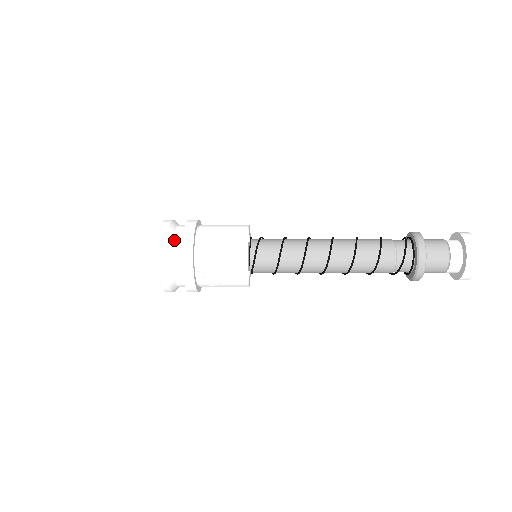
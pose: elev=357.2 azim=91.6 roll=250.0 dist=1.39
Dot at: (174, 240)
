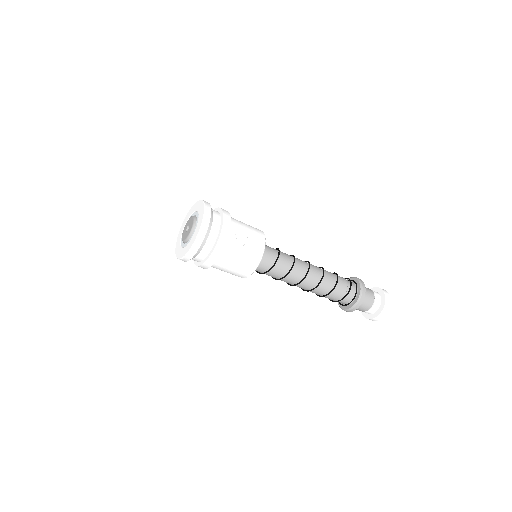
Dot at: occluded
